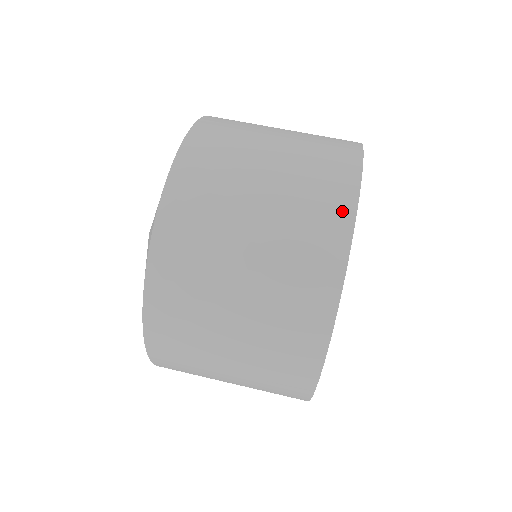
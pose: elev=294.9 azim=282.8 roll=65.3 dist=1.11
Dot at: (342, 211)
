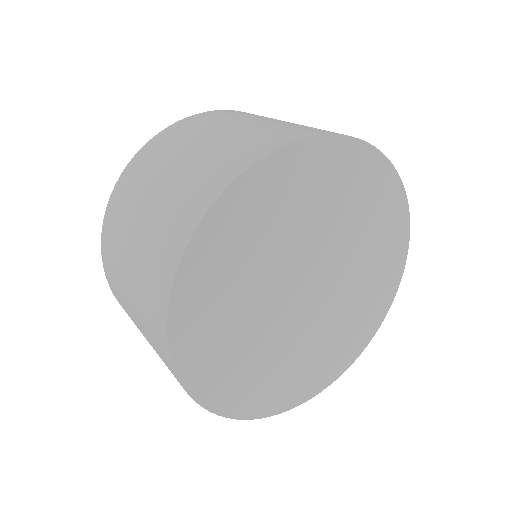
Dot at: (180, 239)
